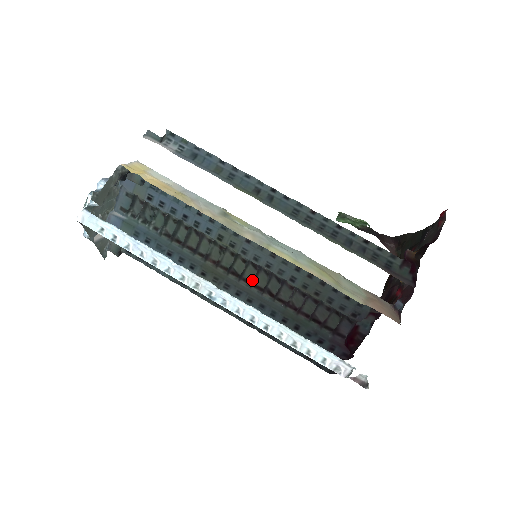
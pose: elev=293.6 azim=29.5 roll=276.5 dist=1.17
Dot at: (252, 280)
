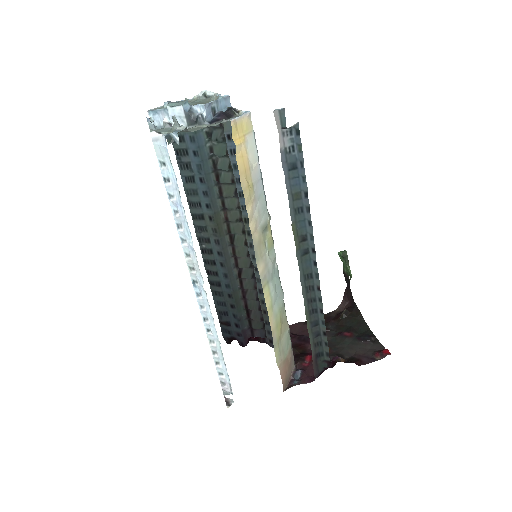
Dot at: (238, 256)
